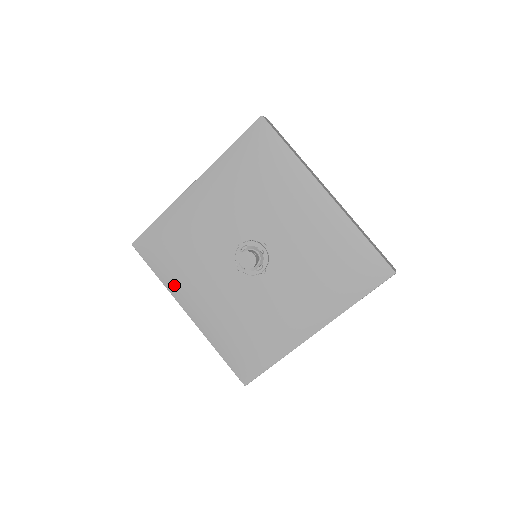
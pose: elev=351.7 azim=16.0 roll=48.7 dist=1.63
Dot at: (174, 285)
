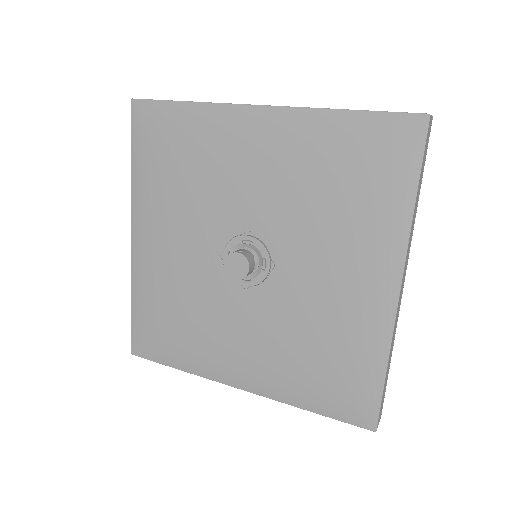
Dot at: (200, 365)
